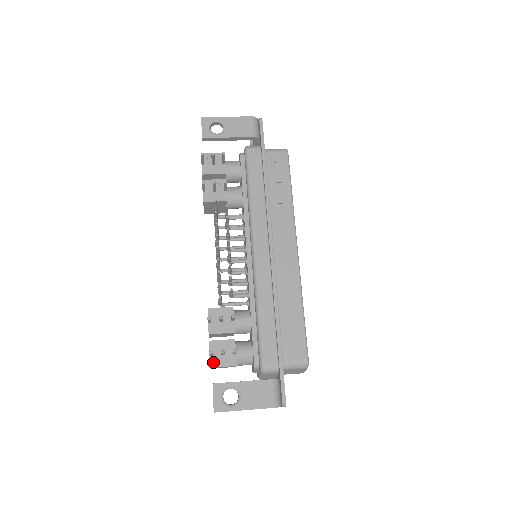
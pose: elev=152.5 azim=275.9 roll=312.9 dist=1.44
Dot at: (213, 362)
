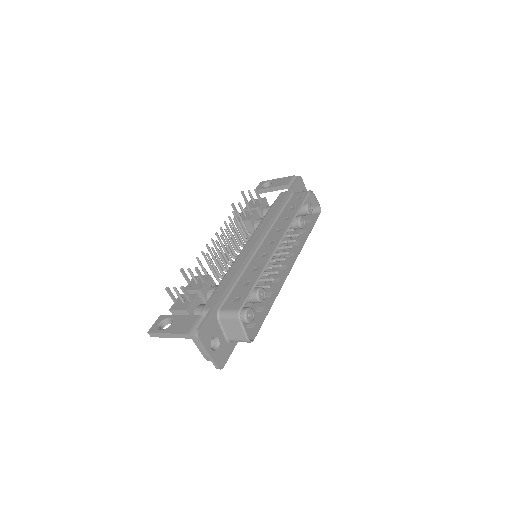
Dot at: (173, 306)
